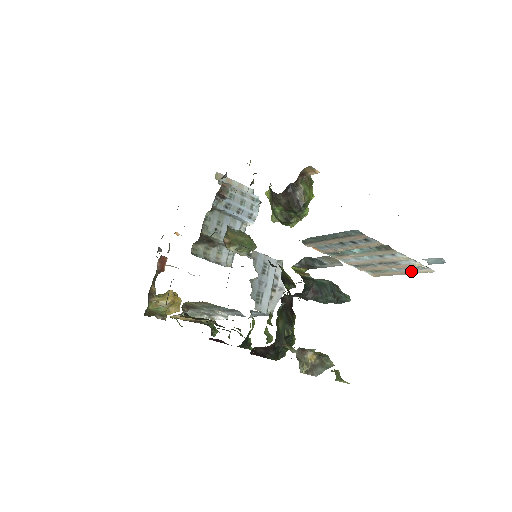
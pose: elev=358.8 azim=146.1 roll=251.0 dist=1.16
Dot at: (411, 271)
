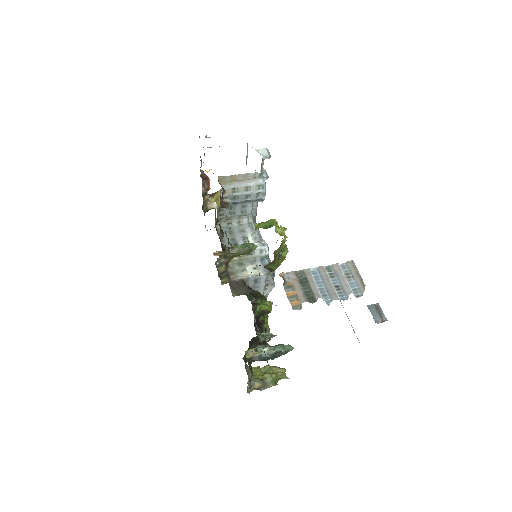
Dot at: occluded
